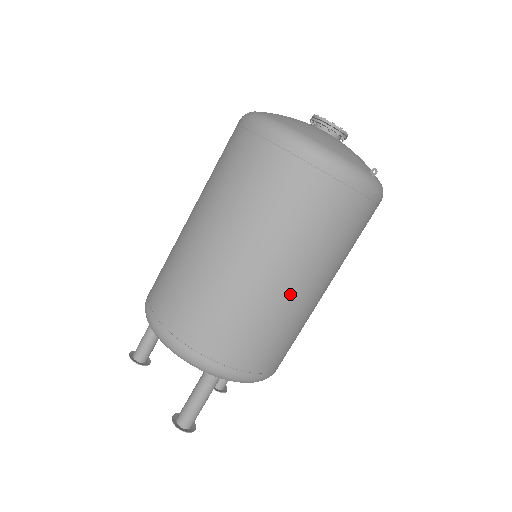
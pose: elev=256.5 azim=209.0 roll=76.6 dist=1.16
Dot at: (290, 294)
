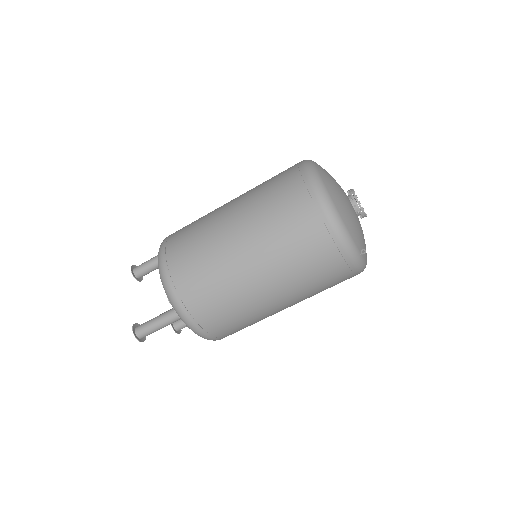
Dot at: (259, 294)
